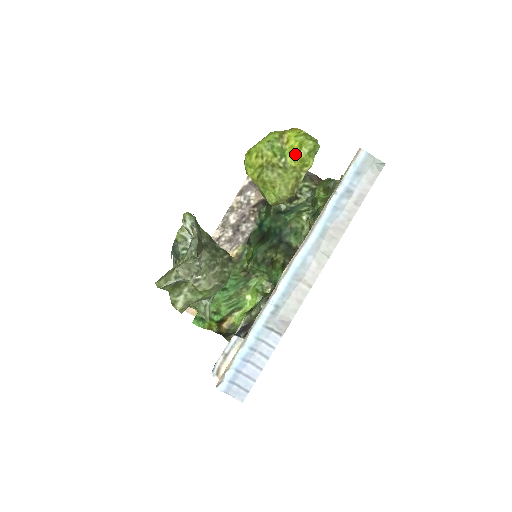
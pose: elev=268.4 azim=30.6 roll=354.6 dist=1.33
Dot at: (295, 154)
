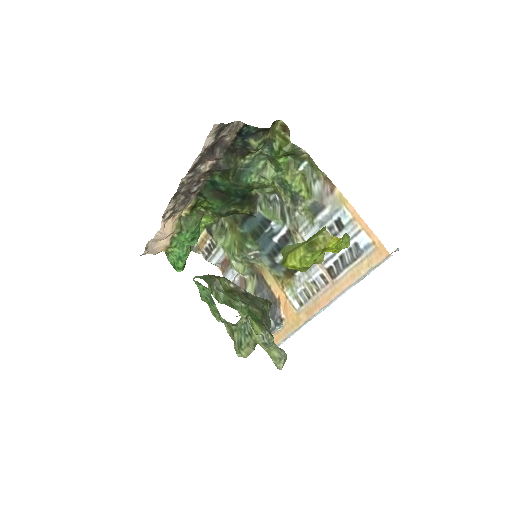
Dot at: occluded
